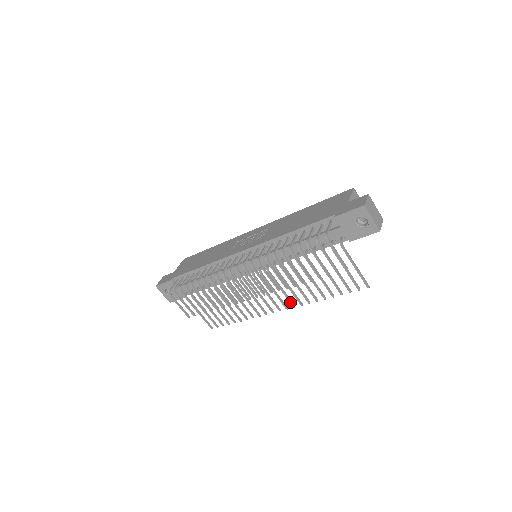
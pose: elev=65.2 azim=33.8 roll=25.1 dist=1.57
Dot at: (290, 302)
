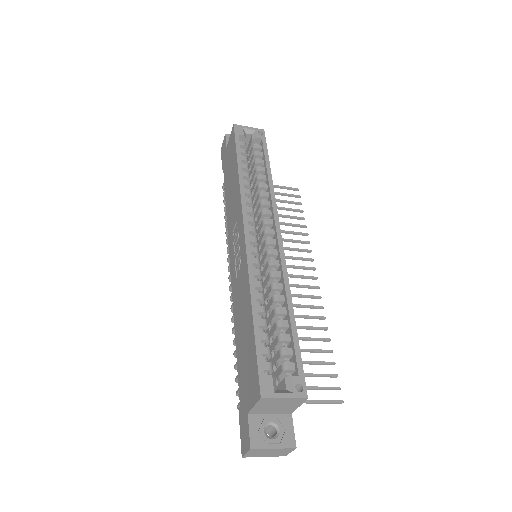
Dot at: (312, 297)
